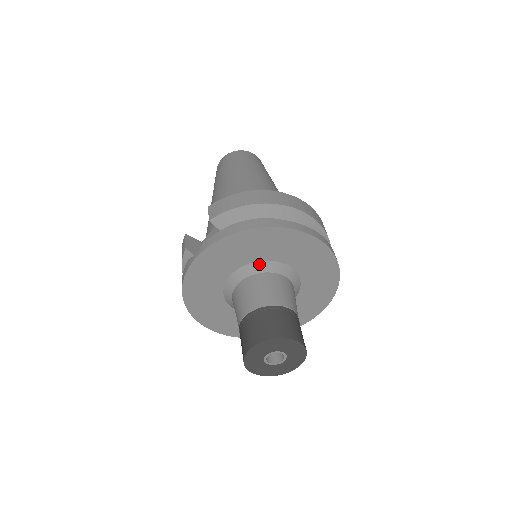
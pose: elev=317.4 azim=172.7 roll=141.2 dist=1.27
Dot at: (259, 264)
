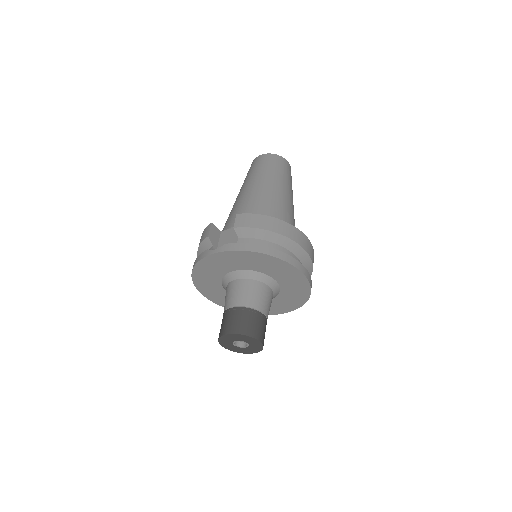
Dot at: (256, 273)
